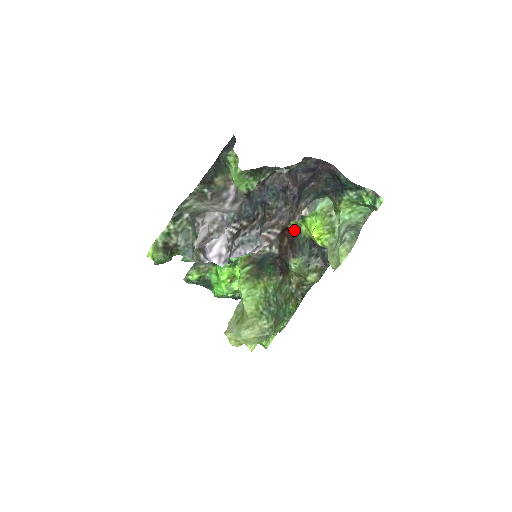
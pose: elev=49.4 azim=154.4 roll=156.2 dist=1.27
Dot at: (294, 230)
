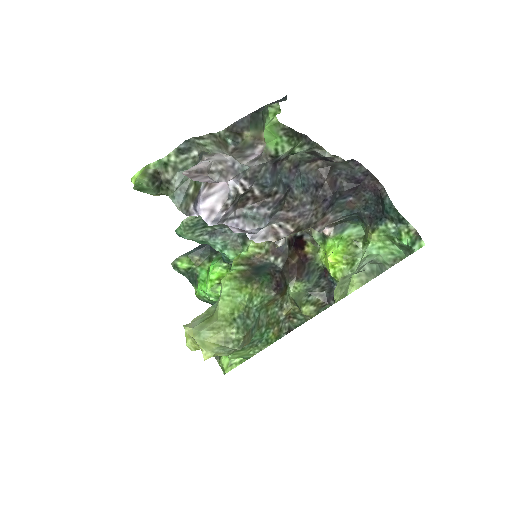
Dot at: (309, 253)
